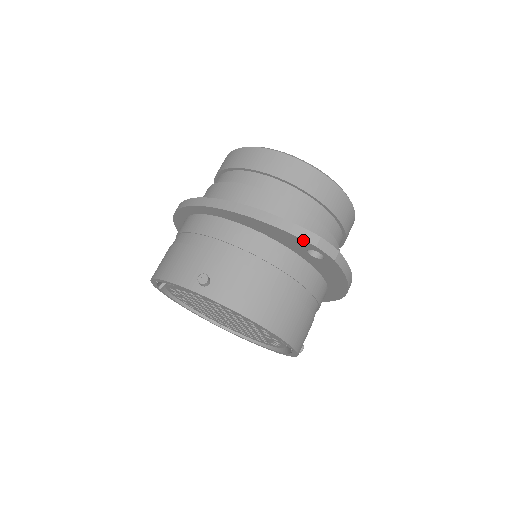
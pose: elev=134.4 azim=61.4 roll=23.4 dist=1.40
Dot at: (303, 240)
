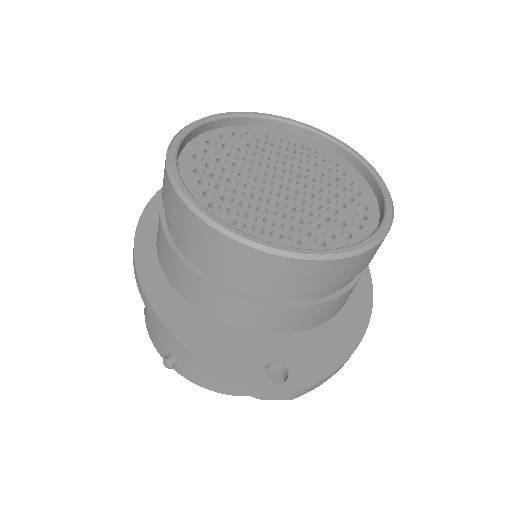
Dot at: (241, 391)
